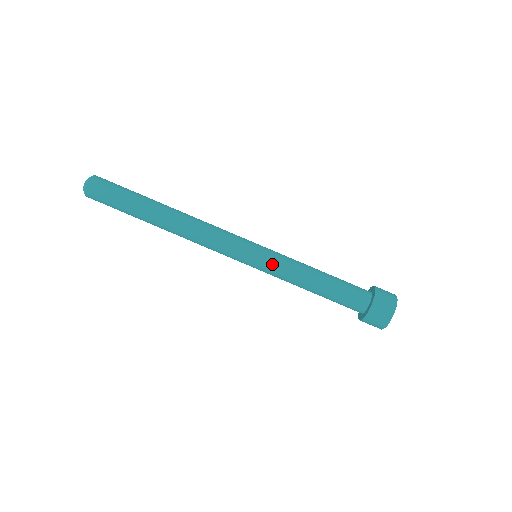
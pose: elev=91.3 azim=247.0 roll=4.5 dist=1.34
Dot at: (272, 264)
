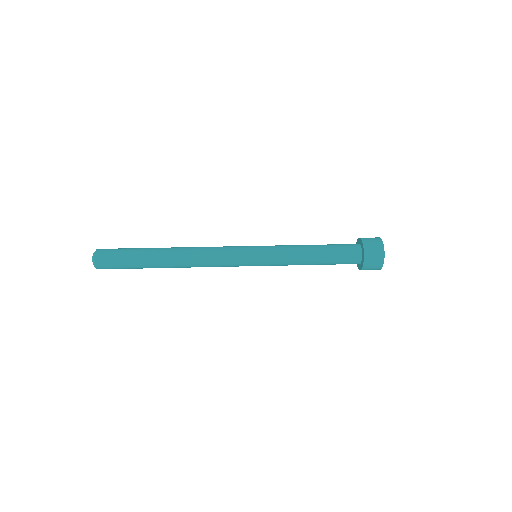
Dot at: occluded
